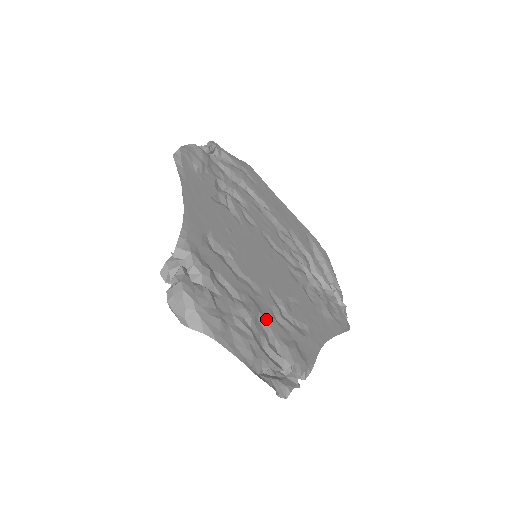
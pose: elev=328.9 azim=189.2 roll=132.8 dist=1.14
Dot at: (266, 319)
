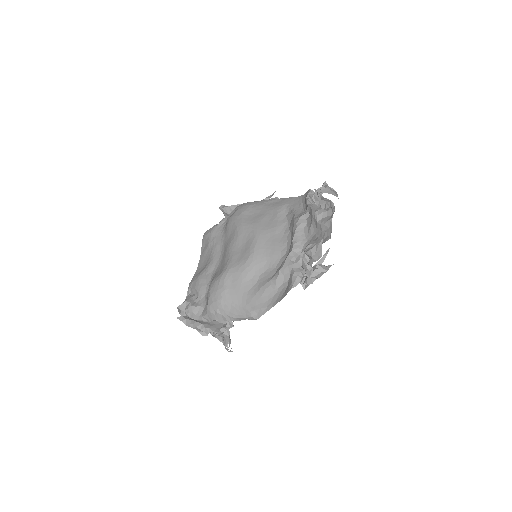
Dot at: occluded
